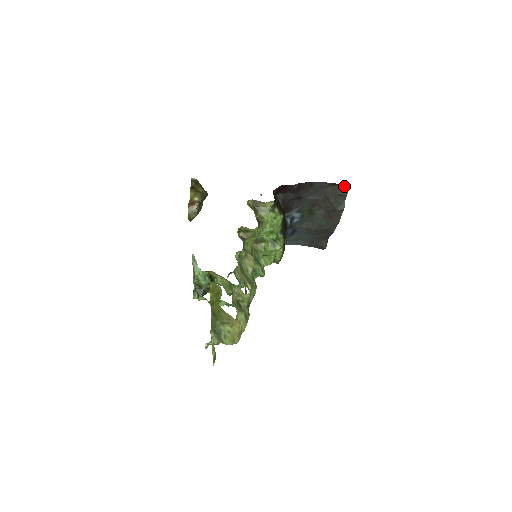
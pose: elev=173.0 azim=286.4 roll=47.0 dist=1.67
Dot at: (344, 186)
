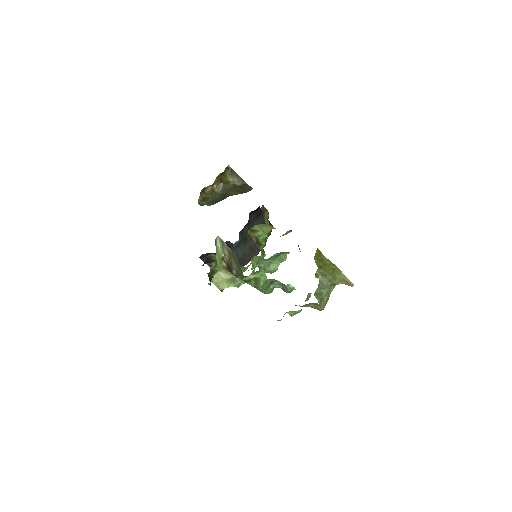
Dot at: occluded
